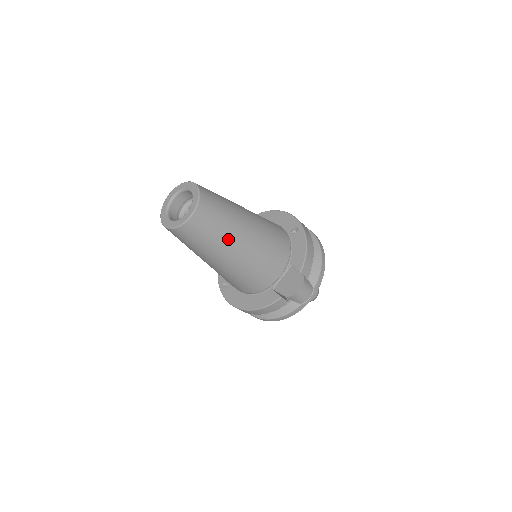
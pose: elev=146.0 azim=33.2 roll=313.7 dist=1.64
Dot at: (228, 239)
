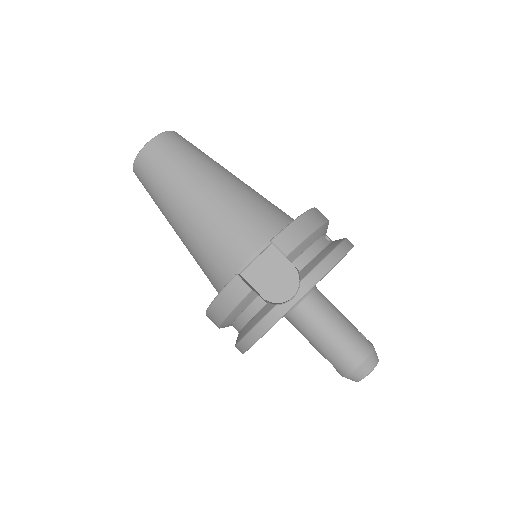
Dot at: (184, 181)
